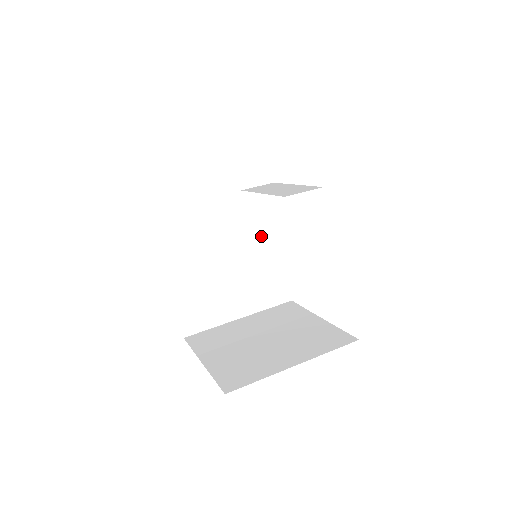
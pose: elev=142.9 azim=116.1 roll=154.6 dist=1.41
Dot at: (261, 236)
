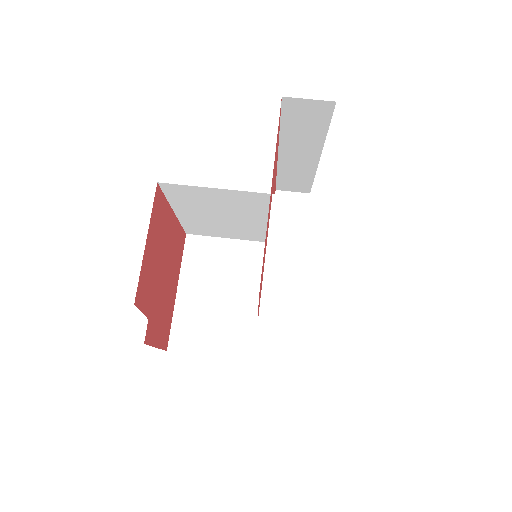
Dot at: occluded
